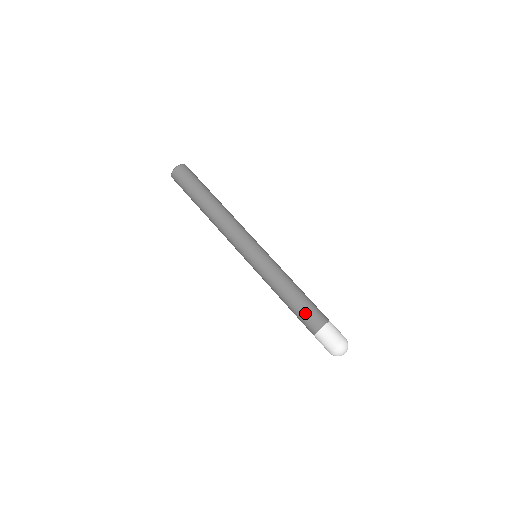
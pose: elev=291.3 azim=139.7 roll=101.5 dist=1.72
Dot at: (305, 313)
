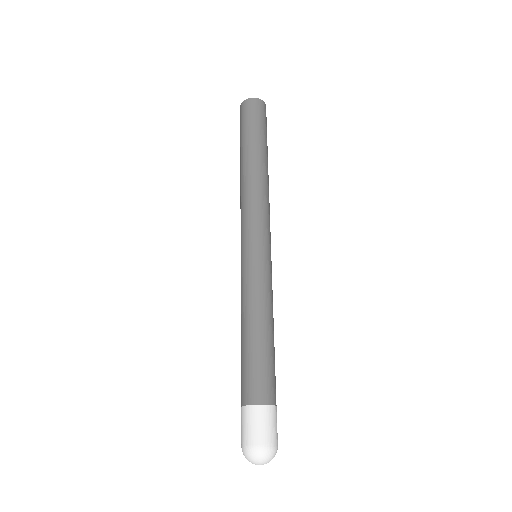
Dot at: (265, 368)
